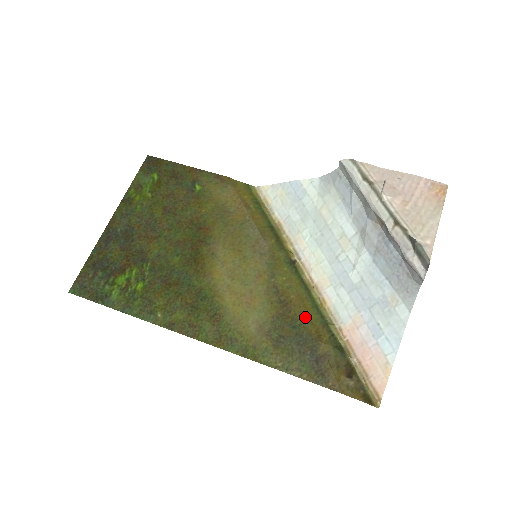
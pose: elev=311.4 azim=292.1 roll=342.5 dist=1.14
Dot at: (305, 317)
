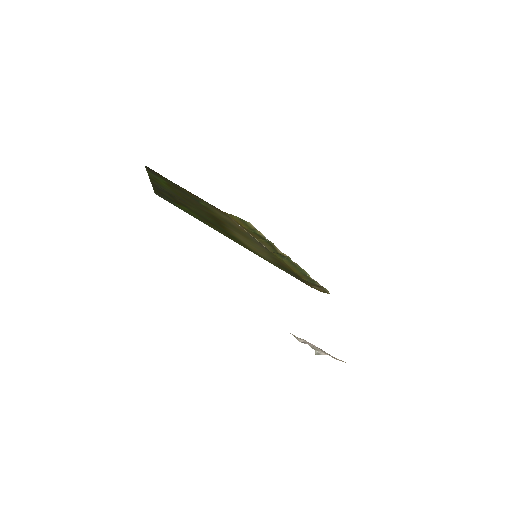
Dot at: (293, 271)
